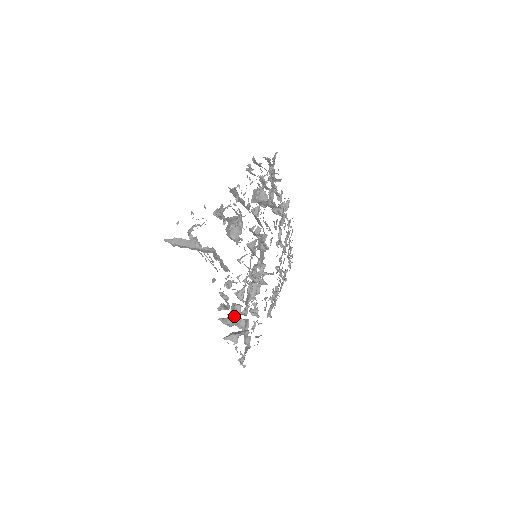
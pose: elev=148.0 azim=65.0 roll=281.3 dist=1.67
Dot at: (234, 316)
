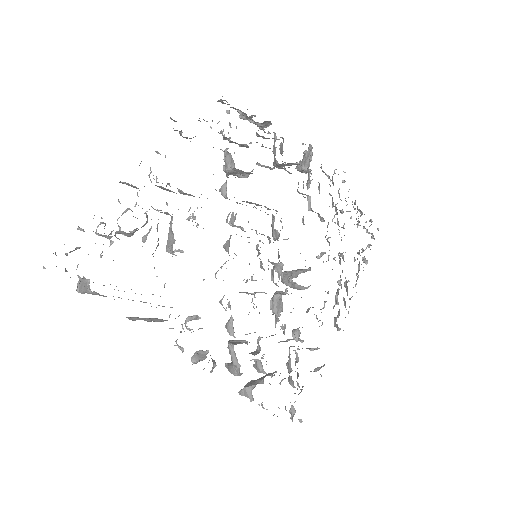
Dot at: occluded
